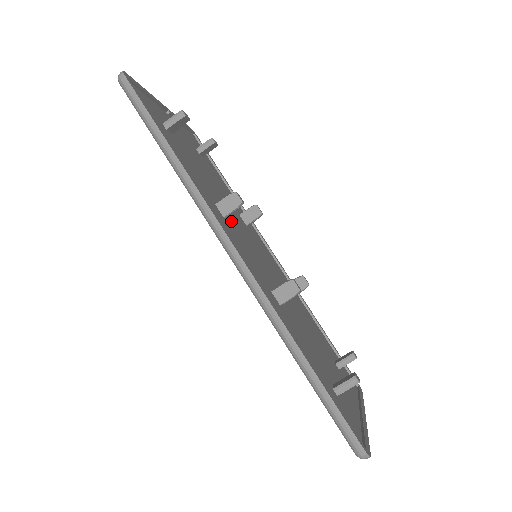
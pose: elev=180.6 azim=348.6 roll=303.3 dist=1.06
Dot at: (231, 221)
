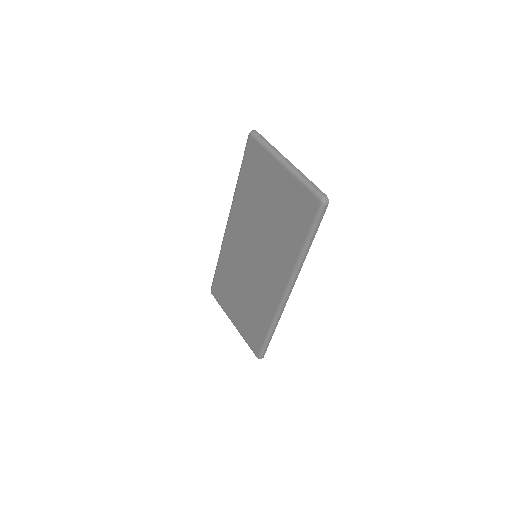
Dot at: occluded
